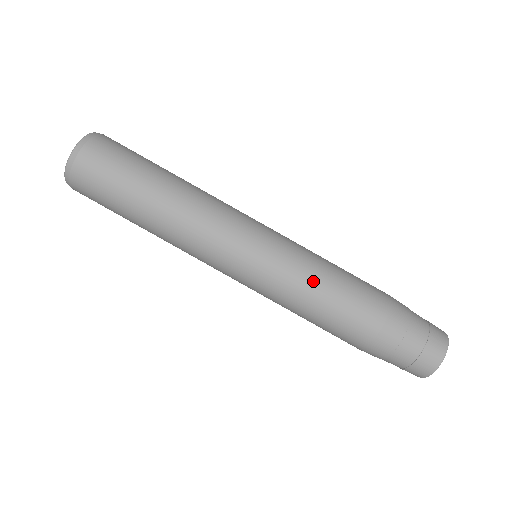
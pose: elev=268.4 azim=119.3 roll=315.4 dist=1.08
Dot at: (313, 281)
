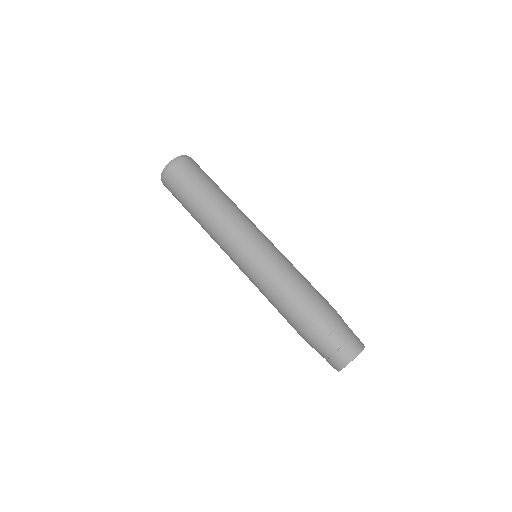
Dot at: (283, 278)
